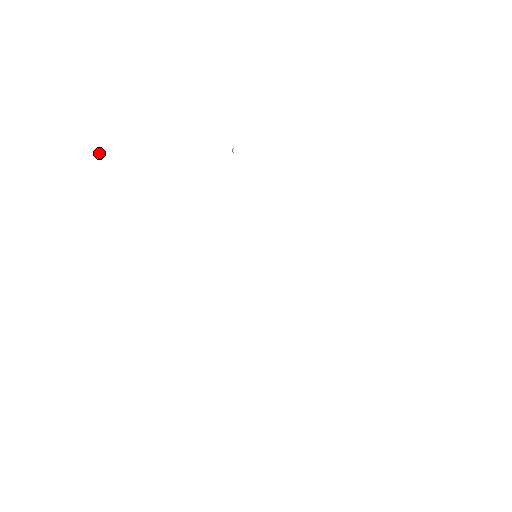
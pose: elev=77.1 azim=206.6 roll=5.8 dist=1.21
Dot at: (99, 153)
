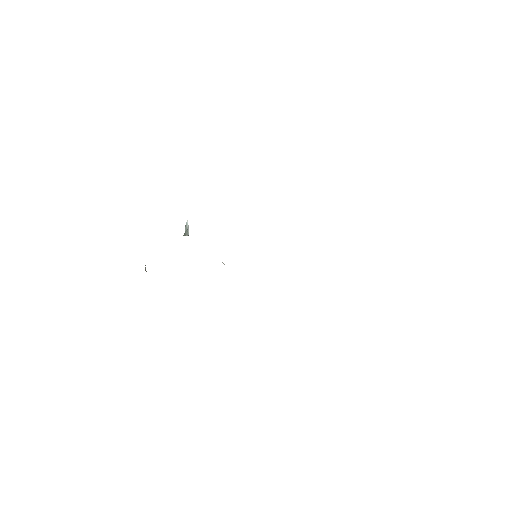
Dot at: occluded
